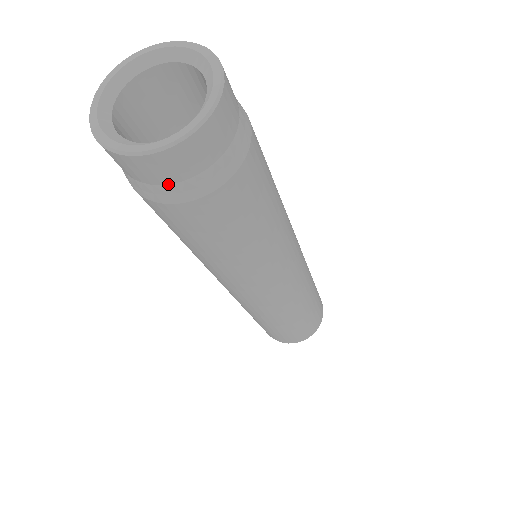
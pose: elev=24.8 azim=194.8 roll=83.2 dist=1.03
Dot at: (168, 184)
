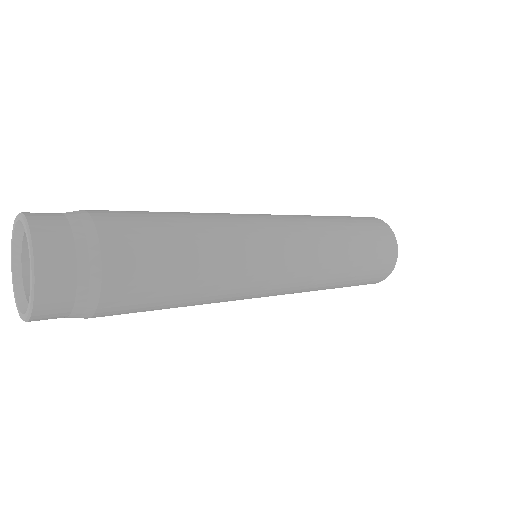
Dot at: (66, 317)
